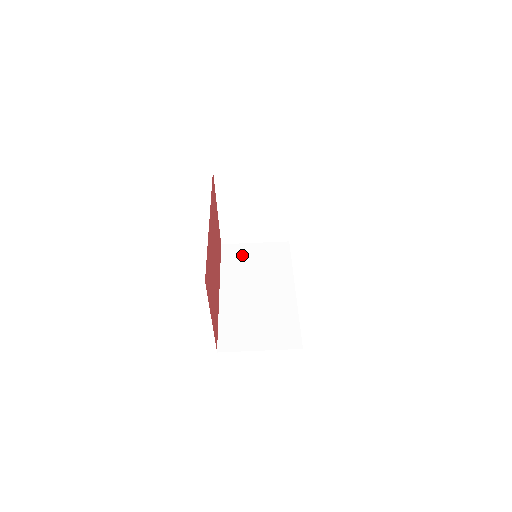
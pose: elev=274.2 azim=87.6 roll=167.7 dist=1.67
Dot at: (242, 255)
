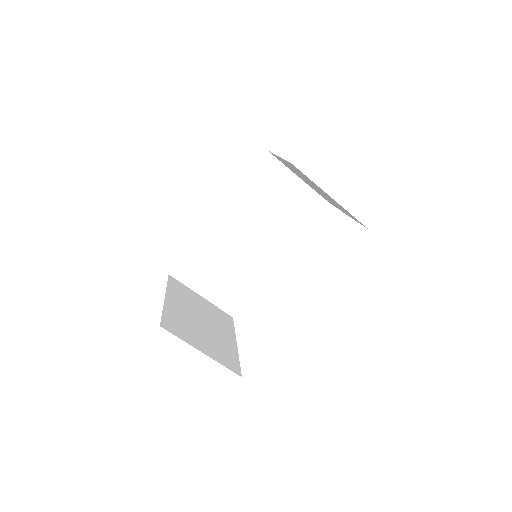
Dot at: (273, 184)
